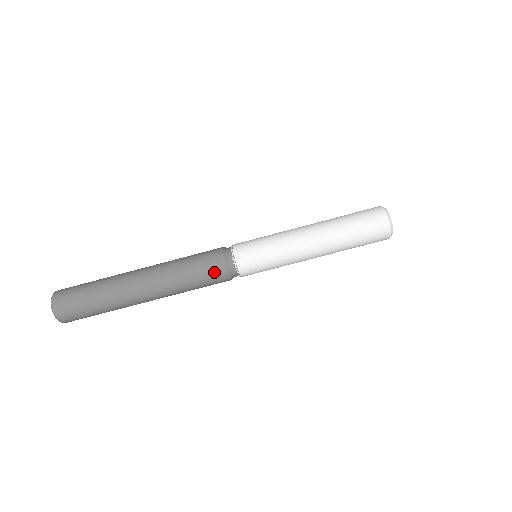
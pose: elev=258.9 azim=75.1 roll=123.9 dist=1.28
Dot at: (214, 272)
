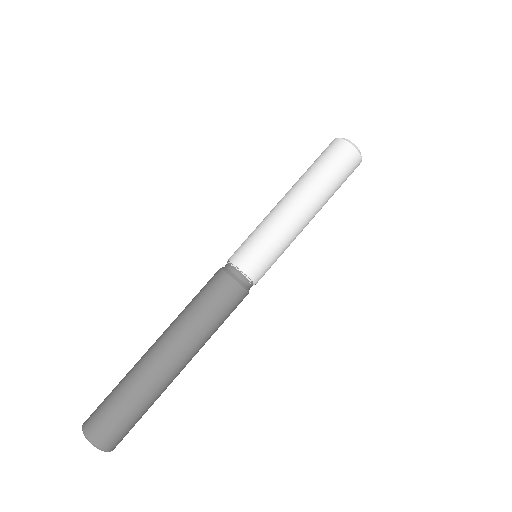
Dot at: (229, 295)
